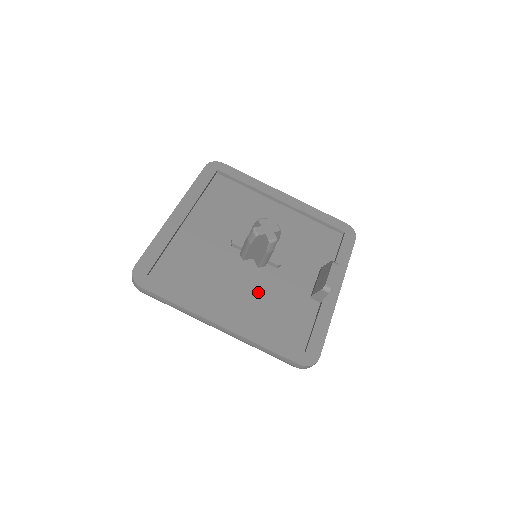
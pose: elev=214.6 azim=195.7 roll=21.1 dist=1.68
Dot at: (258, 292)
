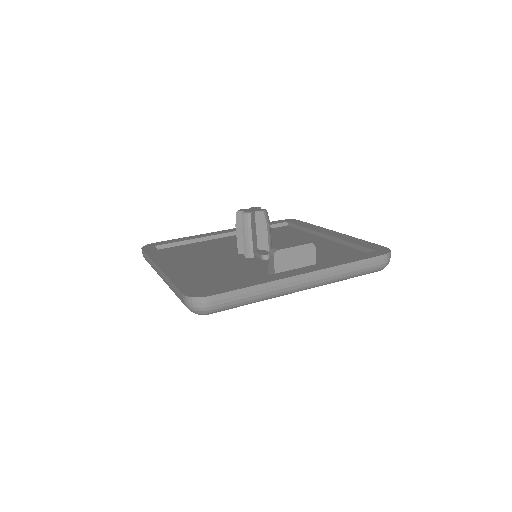
Dot at: (222, 266)
